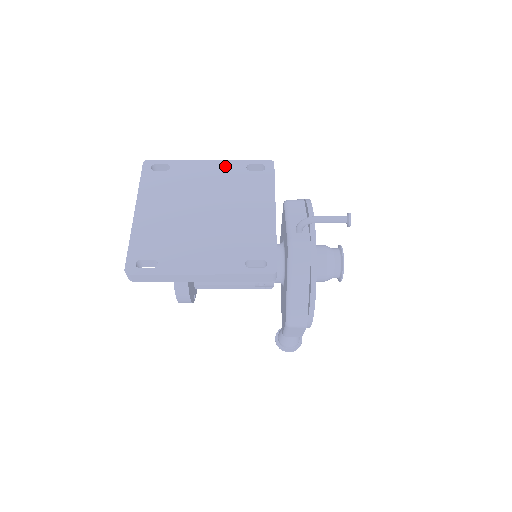
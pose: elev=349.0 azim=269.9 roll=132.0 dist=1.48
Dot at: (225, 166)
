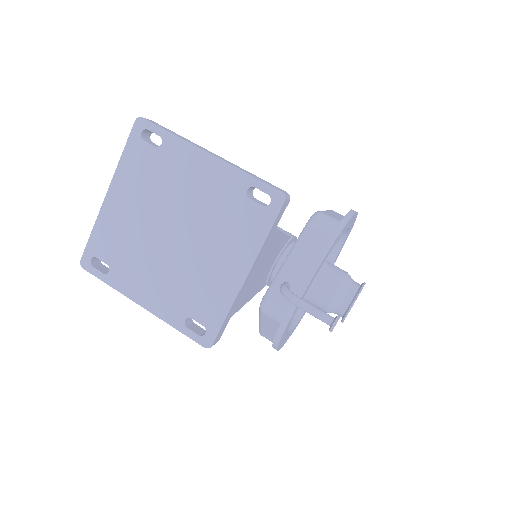
Dot at: (223, 174)
